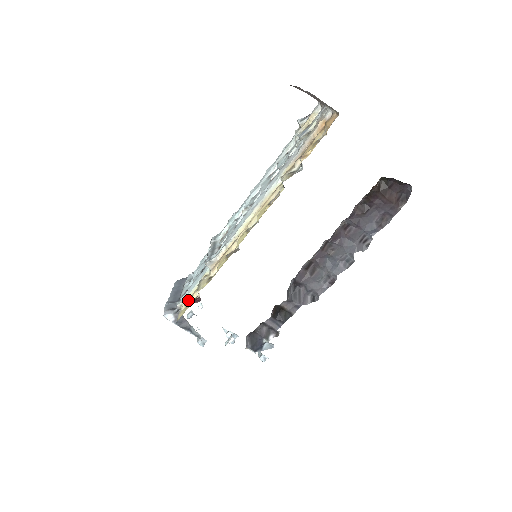
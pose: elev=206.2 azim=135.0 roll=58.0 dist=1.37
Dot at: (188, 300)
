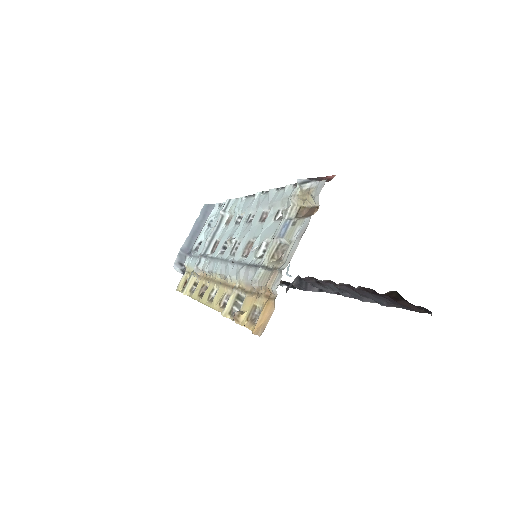
Dot at: (187, 274)
